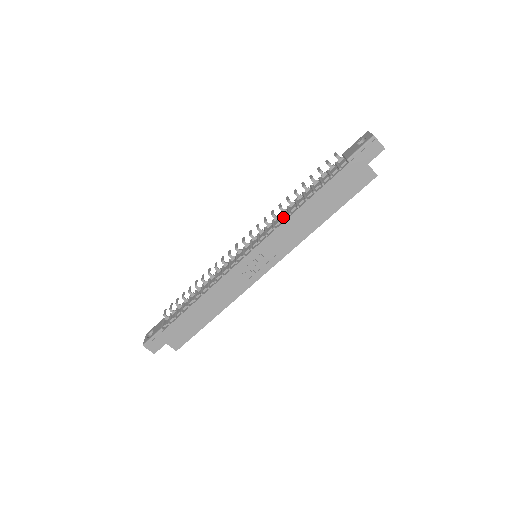
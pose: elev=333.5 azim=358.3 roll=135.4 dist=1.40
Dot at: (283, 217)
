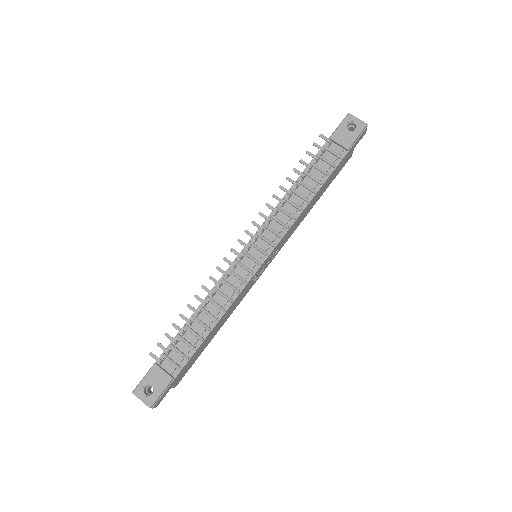
Dot at: (294, 214)
